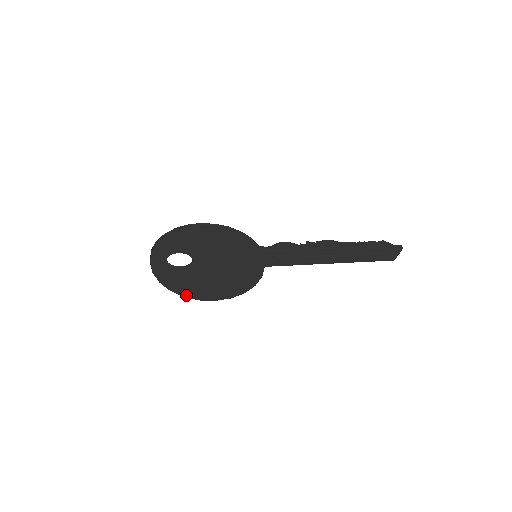
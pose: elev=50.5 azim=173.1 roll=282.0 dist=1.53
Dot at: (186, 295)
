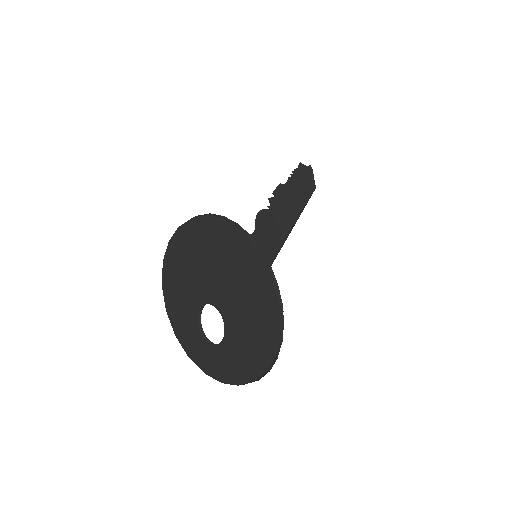
Dot at: (257, 380)
